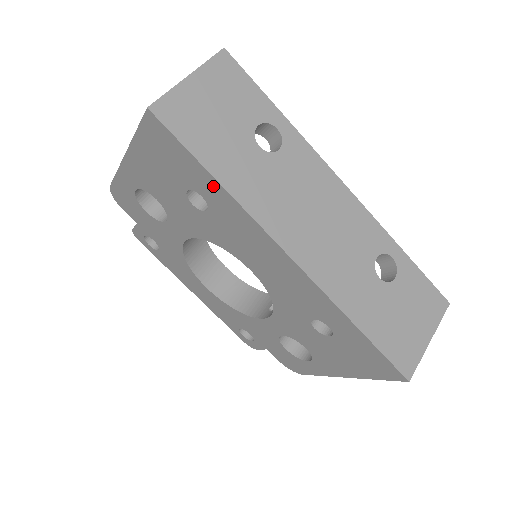
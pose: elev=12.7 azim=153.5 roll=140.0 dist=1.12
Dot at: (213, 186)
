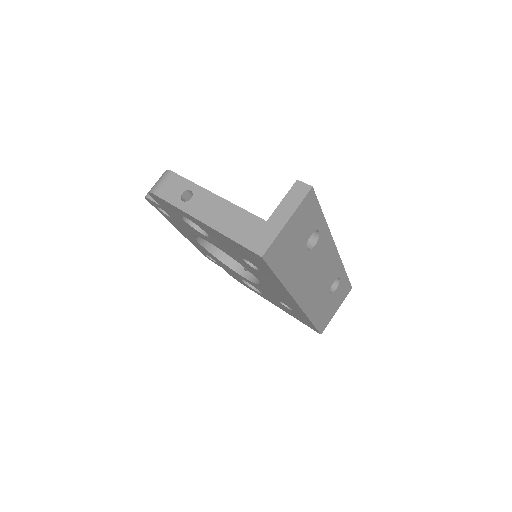
Dot at: (275, 279)
